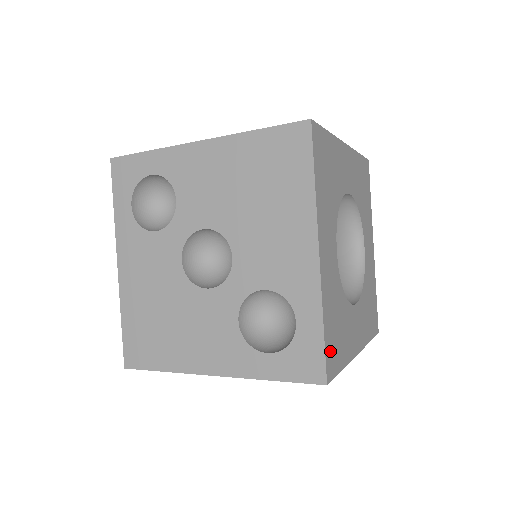
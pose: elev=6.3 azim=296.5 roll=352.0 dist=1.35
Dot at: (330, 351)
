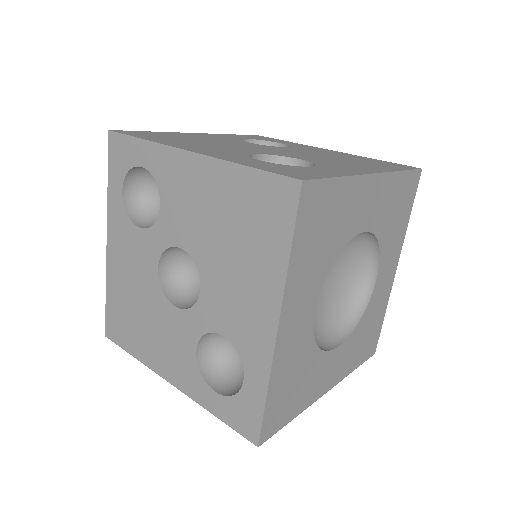
Dot at: (273, 414)
